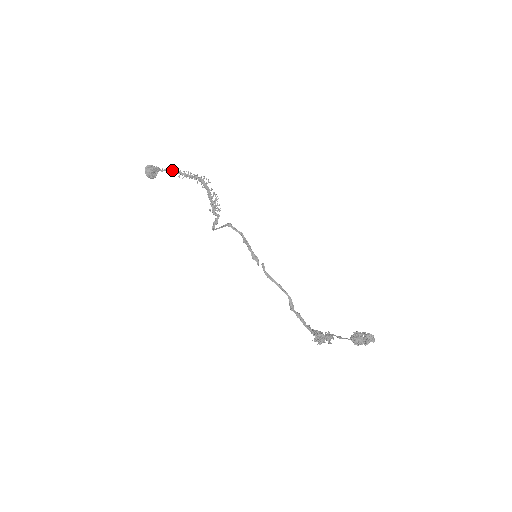
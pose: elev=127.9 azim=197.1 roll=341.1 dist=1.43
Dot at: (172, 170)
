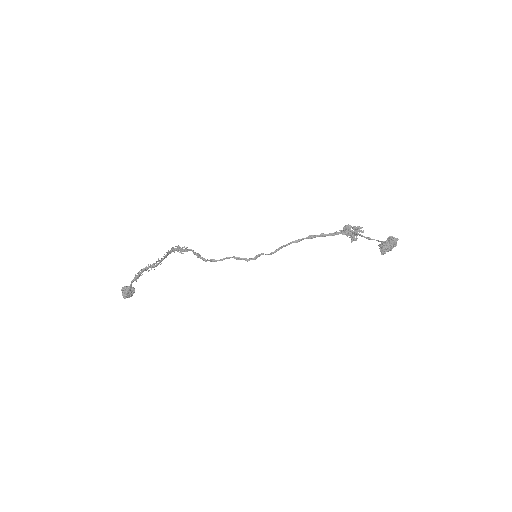
Dot at: (133, 281)
